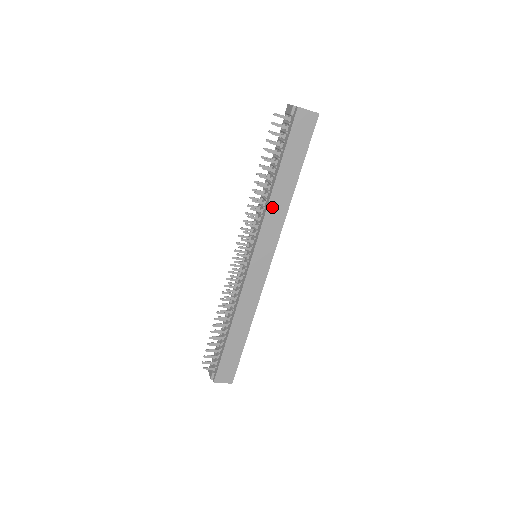
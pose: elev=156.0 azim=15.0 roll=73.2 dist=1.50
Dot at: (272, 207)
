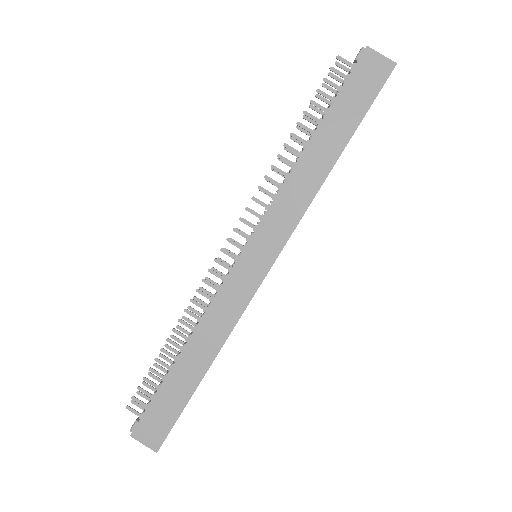
Dot at: (295, 179)
